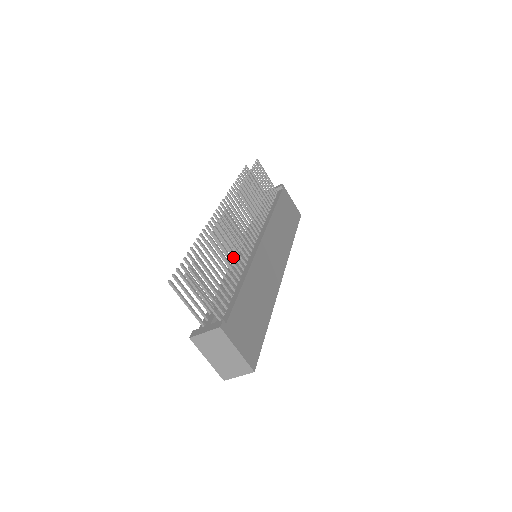
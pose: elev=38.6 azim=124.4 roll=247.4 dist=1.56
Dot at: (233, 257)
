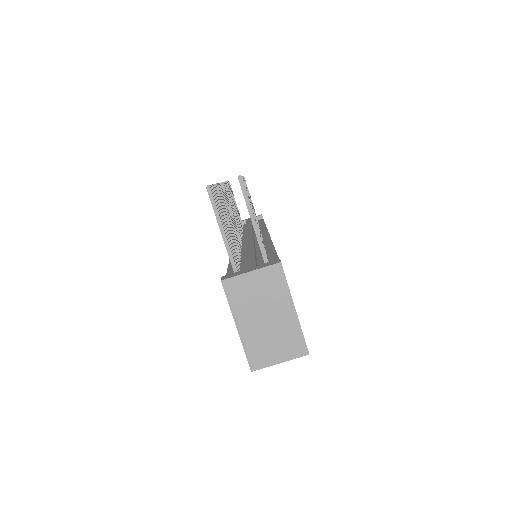
Dot at: occluded
